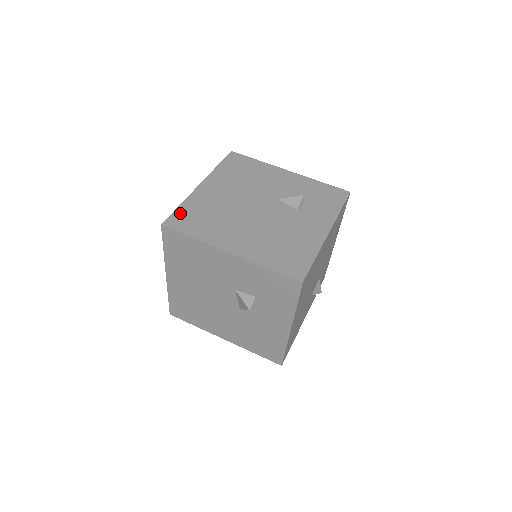
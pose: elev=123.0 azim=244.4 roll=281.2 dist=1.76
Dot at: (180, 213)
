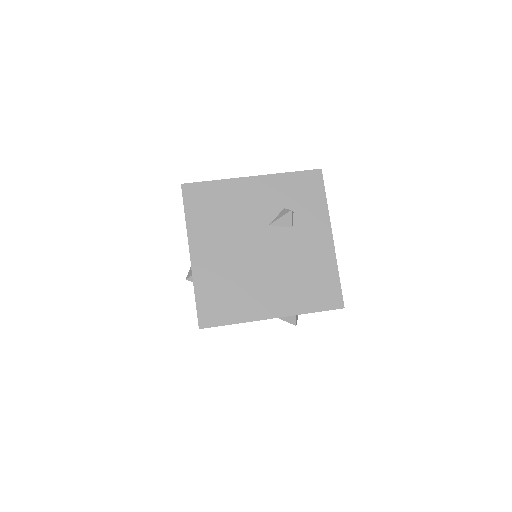
Dot at: (203, 304)
